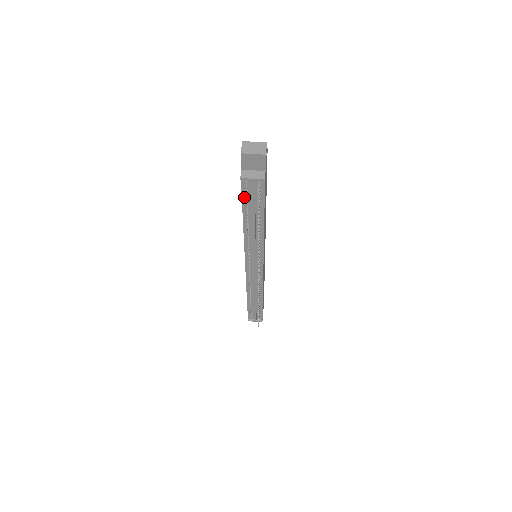
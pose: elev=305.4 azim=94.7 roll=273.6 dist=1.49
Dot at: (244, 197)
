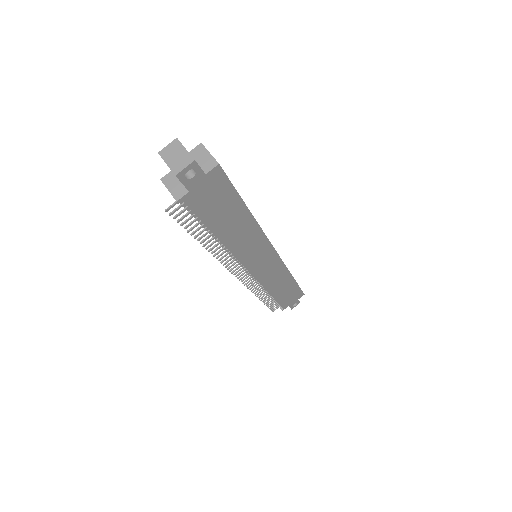
Dot at: occluded
